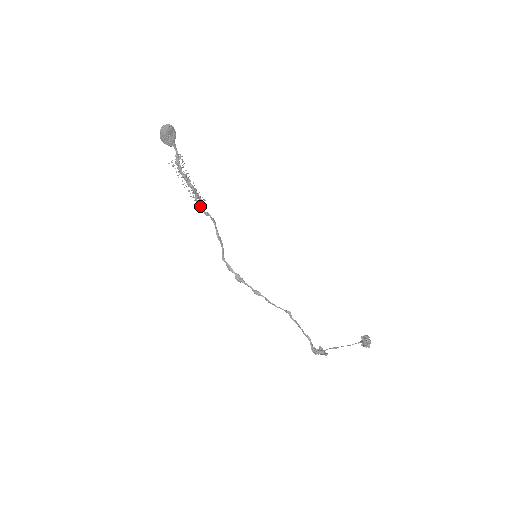
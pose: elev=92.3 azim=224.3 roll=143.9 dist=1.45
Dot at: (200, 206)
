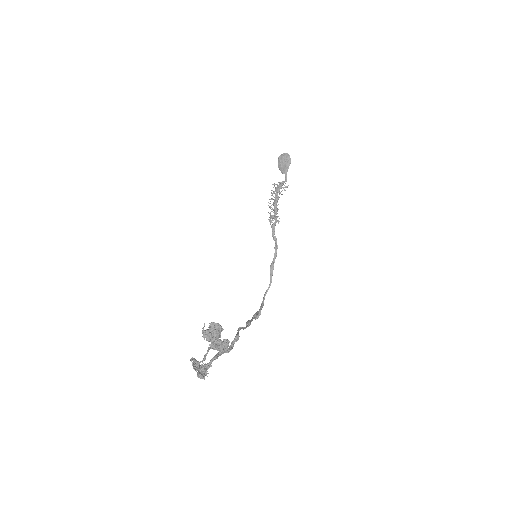
Dot at: (272, 225)
